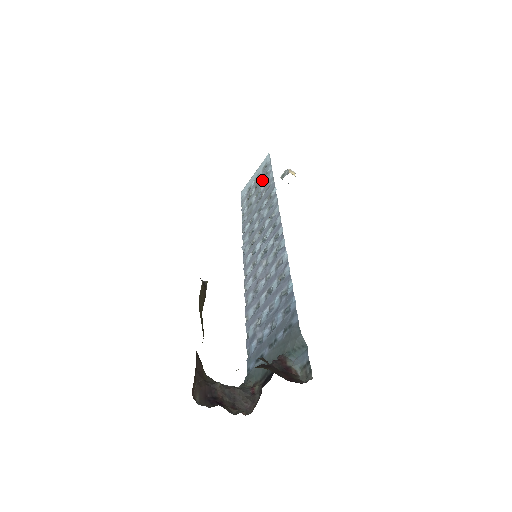
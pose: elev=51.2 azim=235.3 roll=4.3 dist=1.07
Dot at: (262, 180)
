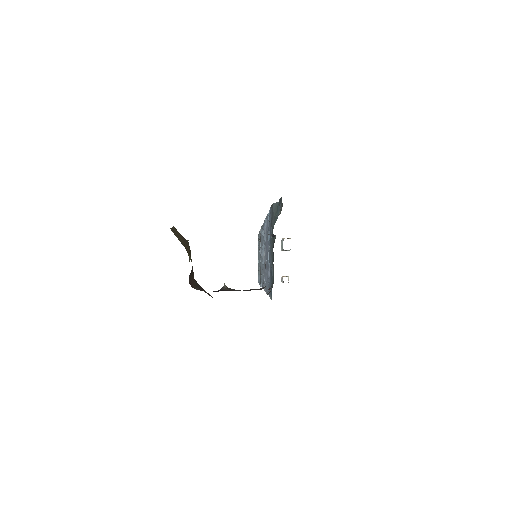
Dot at: occluded
